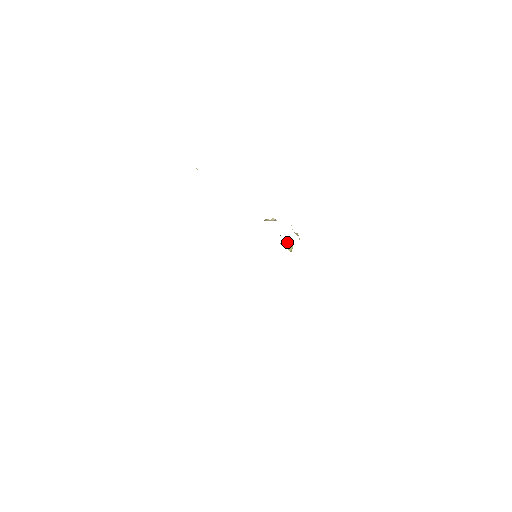
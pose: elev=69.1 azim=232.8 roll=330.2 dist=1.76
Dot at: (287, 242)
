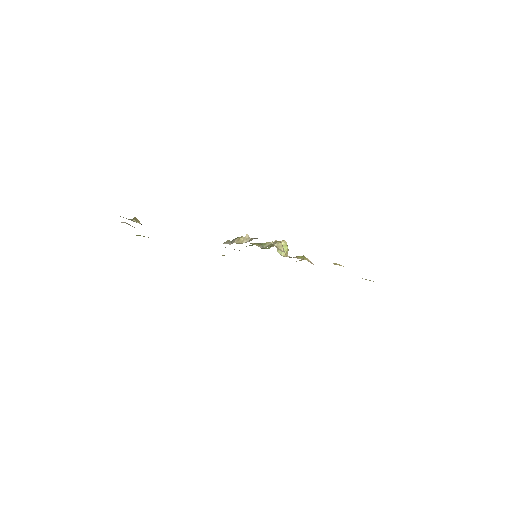
Dot at: occluded
